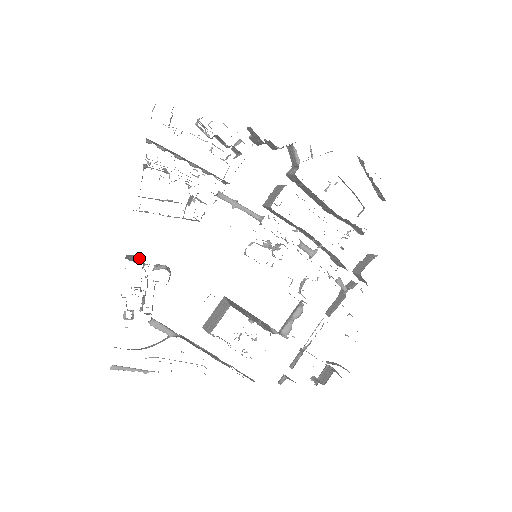
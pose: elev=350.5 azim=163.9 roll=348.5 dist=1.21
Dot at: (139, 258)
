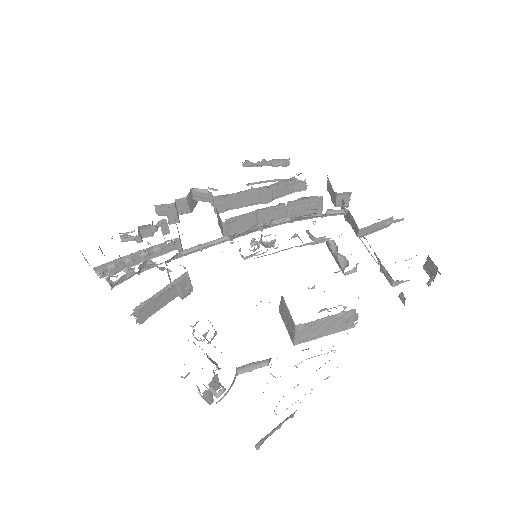
Dot at: occluded
